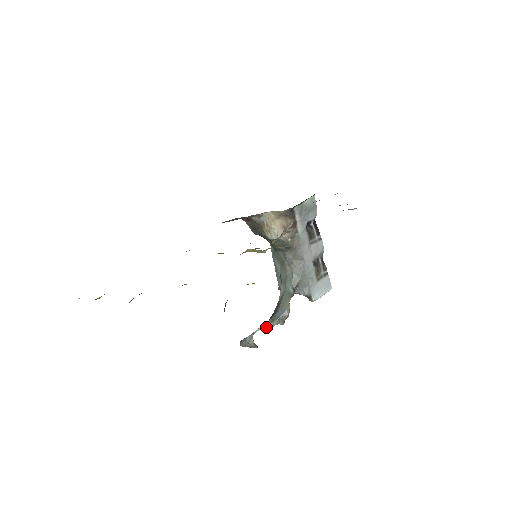
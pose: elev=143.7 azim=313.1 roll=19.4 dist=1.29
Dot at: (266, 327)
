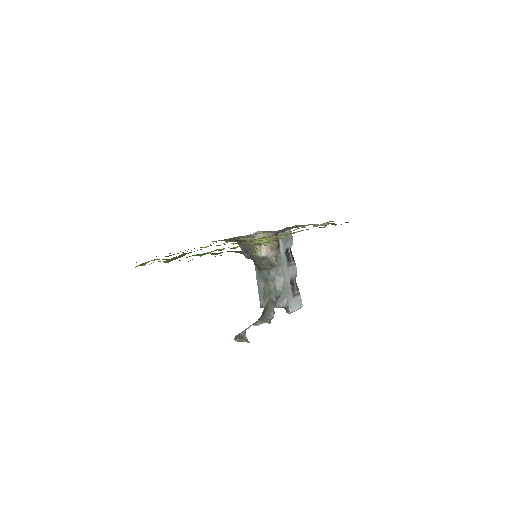
Dot at: (256, 324)
